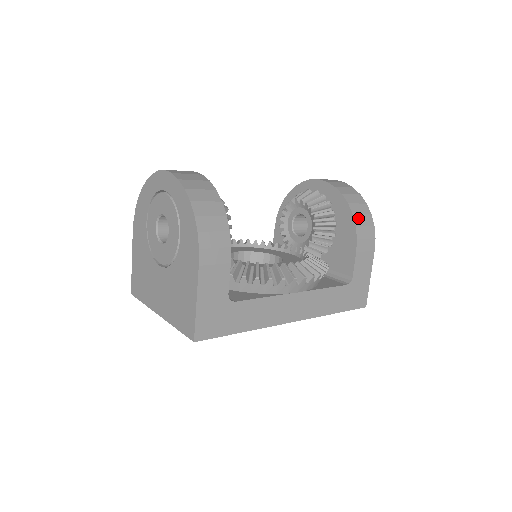
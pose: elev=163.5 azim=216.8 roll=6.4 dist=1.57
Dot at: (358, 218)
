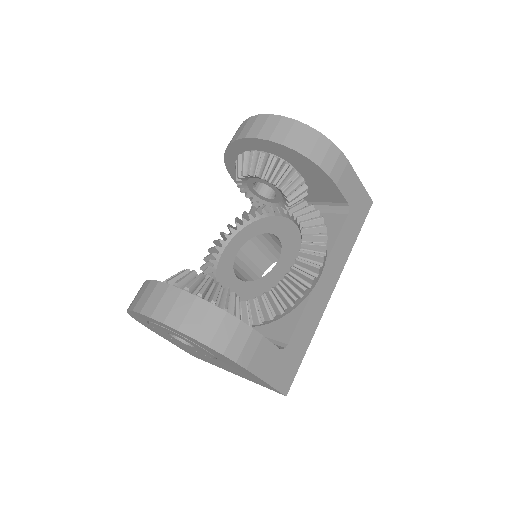
Dot at: (314, 155)
